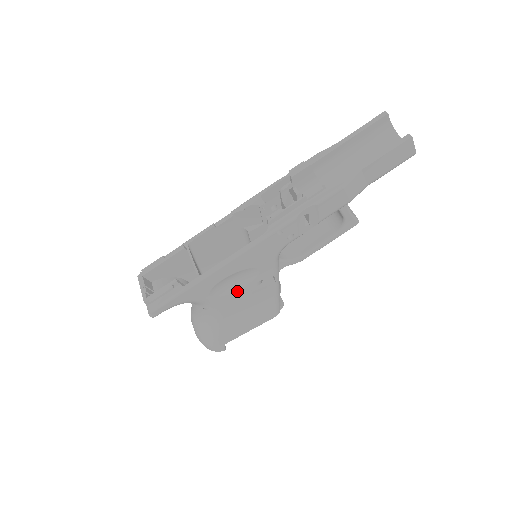
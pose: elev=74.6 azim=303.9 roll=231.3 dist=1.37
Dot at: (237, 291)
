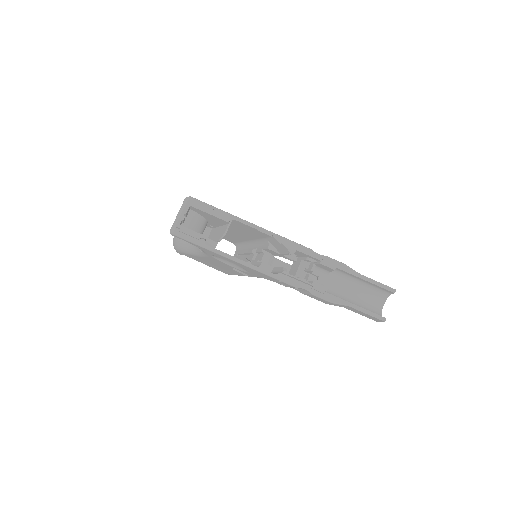
Dot at: (226, 264)
